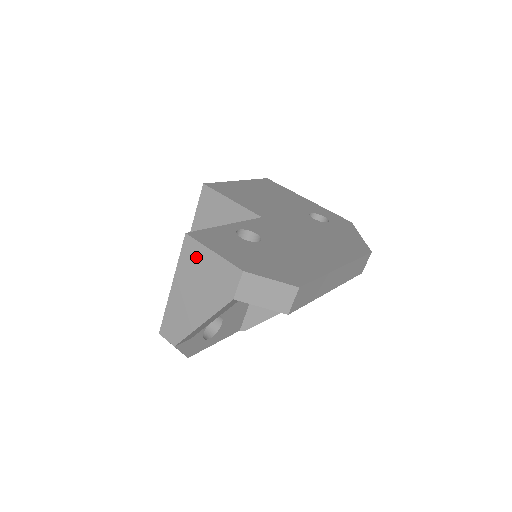
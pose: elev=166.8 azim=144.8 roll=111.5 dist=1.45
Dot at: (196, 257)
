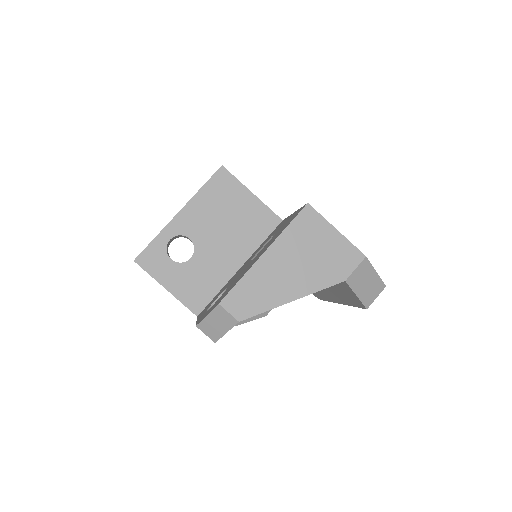
Dot at: (313, 230)
